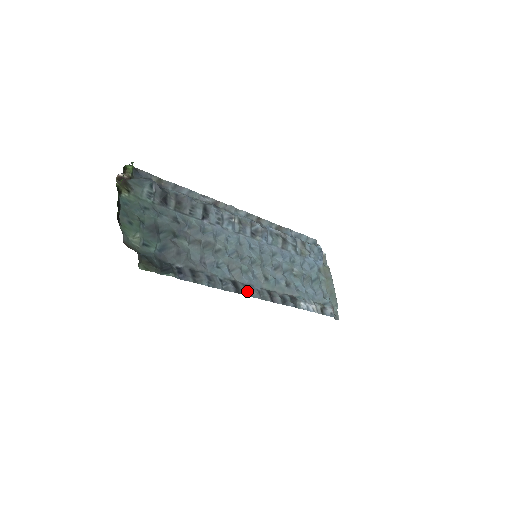
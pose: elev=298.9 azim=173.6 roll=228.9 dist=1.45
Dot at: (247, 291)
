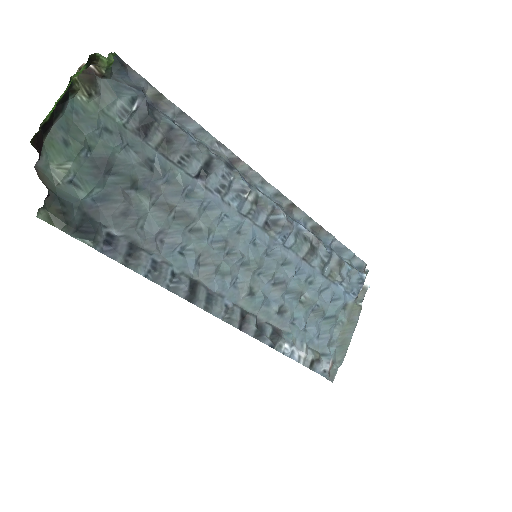
Dot at: (207, 302)
